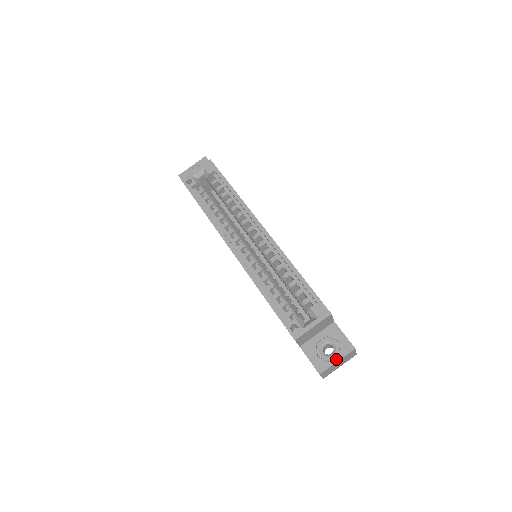
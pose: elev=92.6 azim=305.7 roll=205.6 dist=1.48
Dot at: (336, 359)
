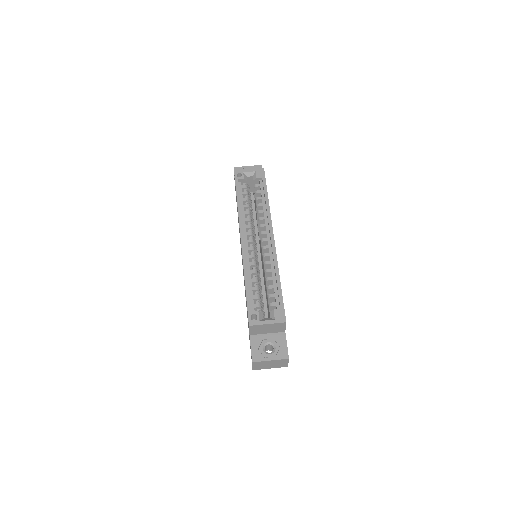
Dot at: (271, 358)
